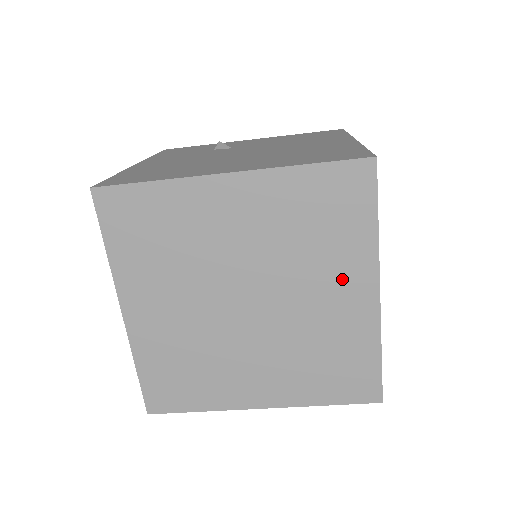
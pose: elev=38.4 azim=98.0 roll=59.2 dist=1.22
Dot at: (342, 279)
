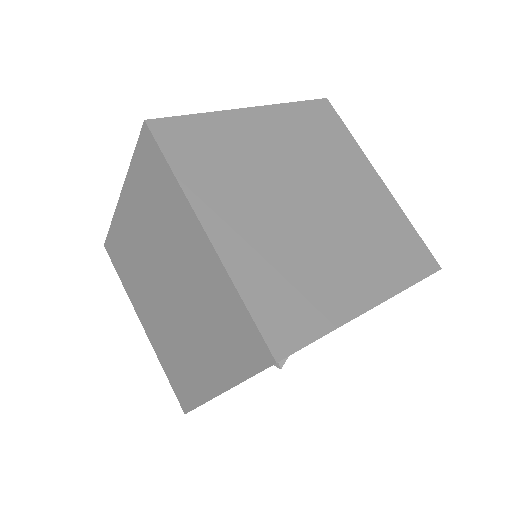
Dot at: (185, 235)
